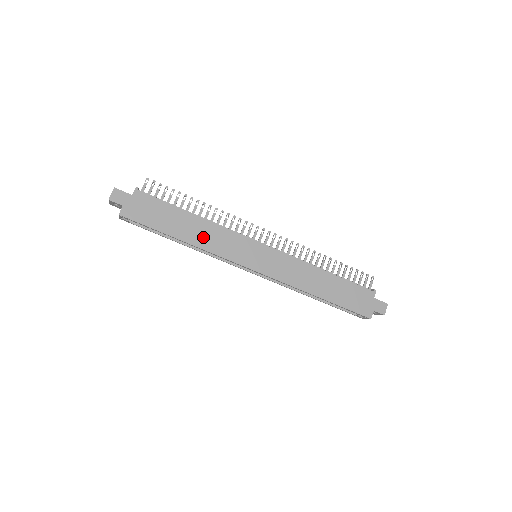
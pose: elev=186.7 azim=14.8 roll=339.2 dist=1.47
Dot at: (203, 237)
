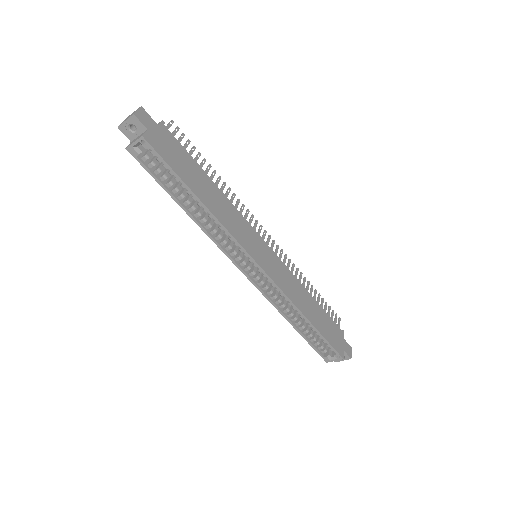
Dot at: (220, 208)
